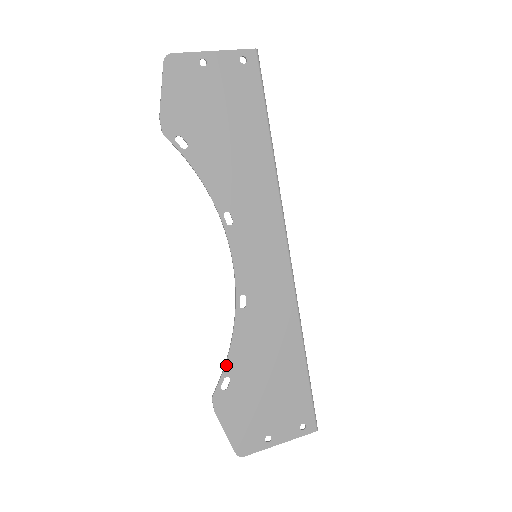
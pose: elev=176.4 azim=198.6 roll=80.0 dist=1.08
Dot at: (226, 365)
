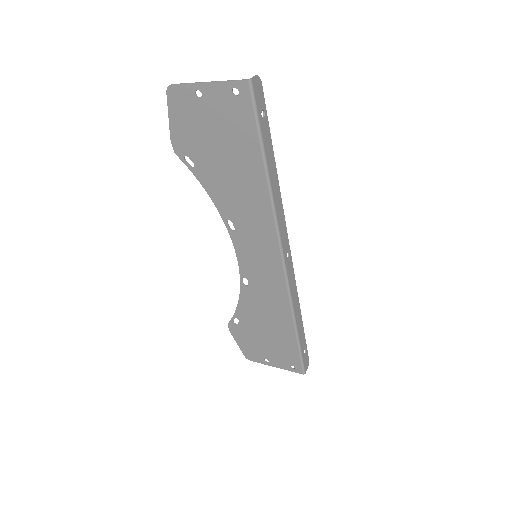
Dot at: (236, 312)
